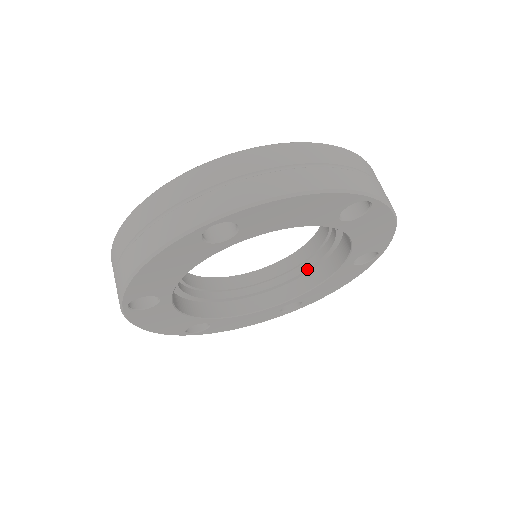
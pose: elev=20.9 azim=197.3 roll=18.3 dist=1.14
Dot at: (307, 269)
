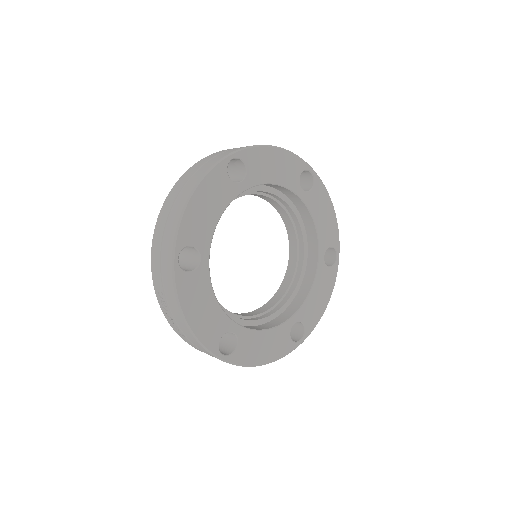
Dot at: (295, 288)
